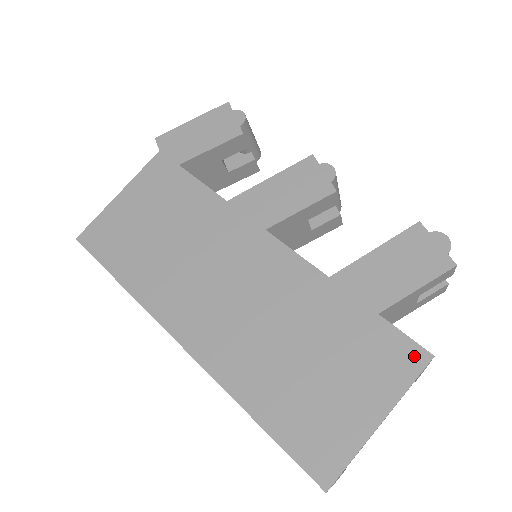
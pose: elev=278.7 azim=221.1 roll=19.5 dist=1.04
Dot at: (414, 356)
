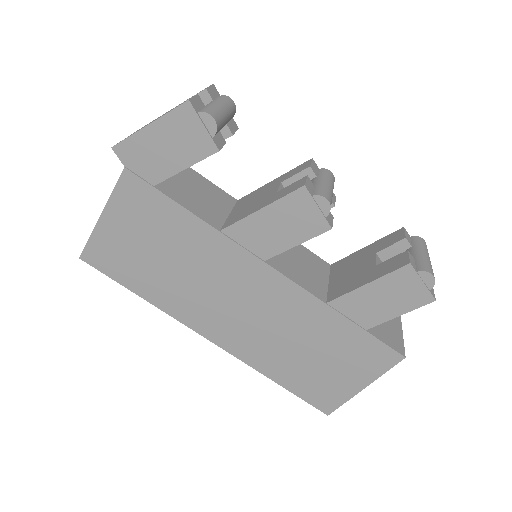
Dot at: (391, 357)
